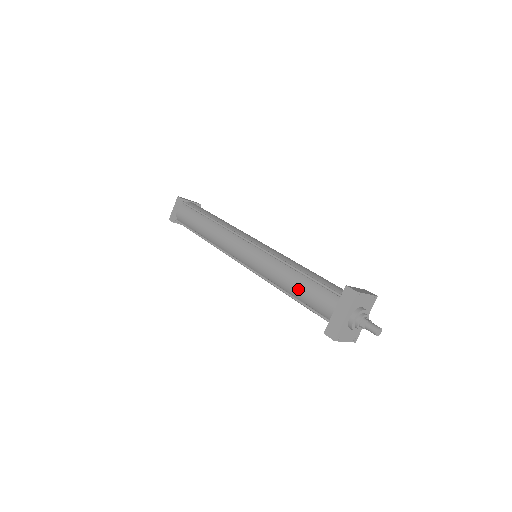
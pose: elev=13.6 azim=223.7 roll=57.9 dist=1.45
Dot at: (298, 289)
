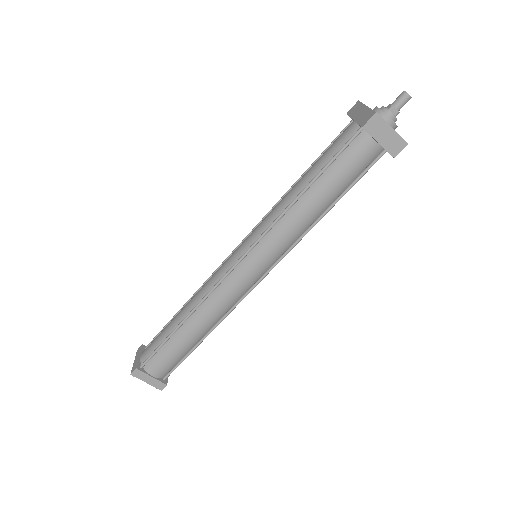
Dot at: (311, 169)
